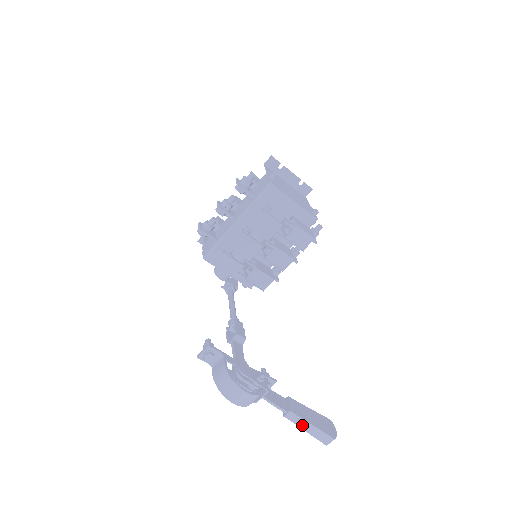
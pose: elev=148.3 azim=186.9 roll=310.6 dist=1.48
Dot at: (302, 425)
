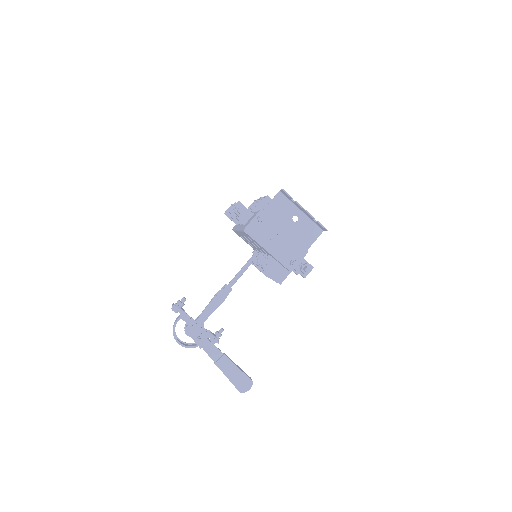
Dot at: (224, 373)
